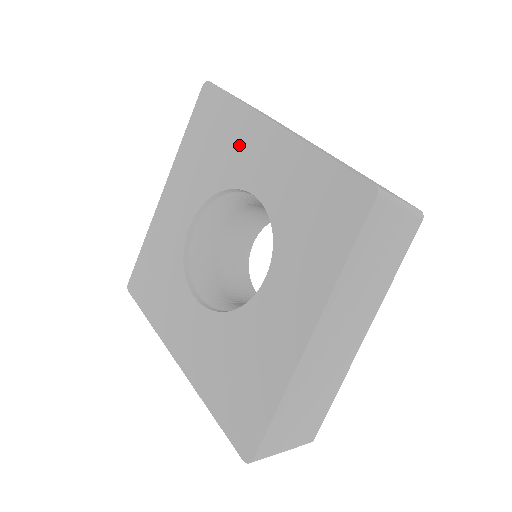
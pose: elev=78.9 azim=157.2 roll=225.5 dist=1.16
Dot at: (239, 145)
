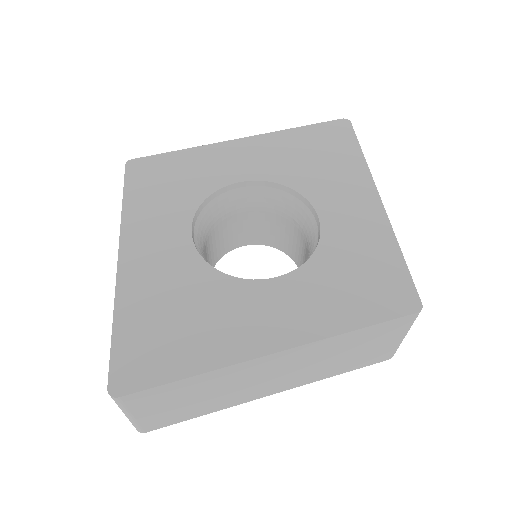
Dot at: (338, 179)
